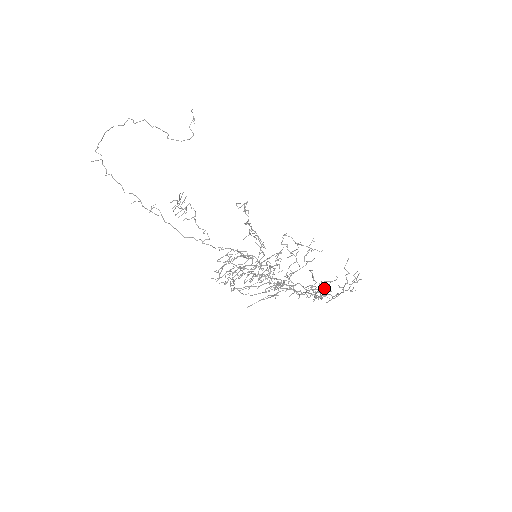
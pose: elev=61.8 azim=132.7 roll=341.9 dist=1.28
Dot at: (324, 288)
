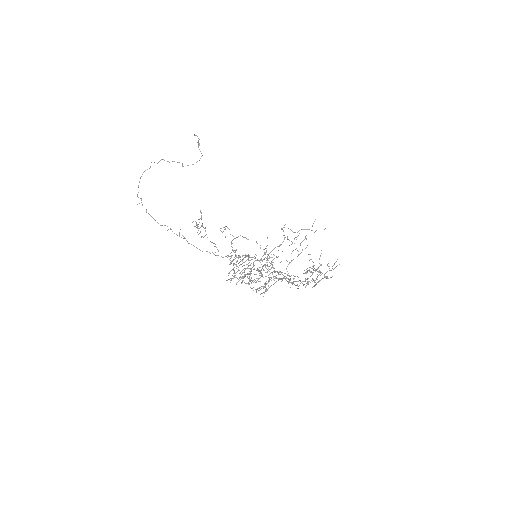
Dot at: (317, 271)
